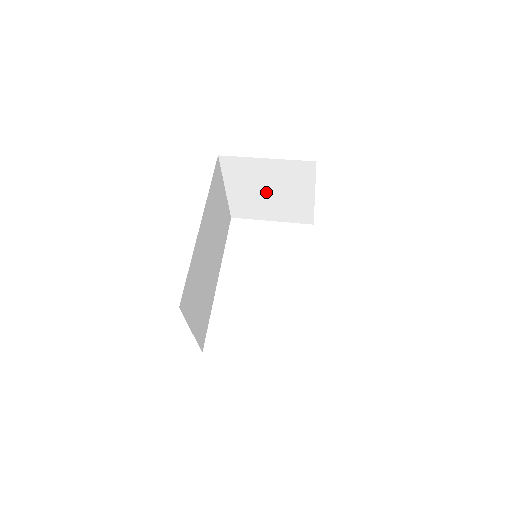
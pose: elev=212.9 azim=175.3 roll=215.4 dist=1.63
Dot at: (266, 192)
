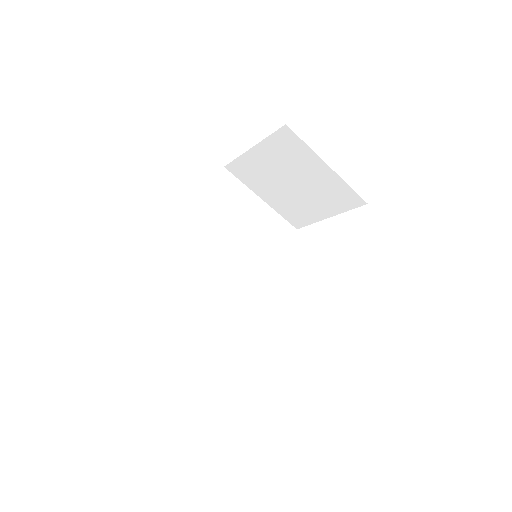
Dot at: (290, 185)
